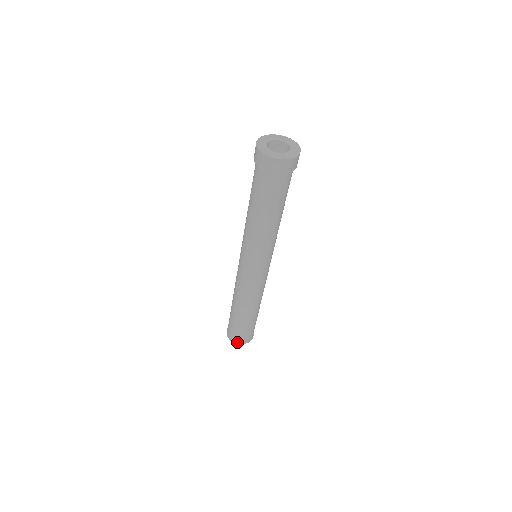
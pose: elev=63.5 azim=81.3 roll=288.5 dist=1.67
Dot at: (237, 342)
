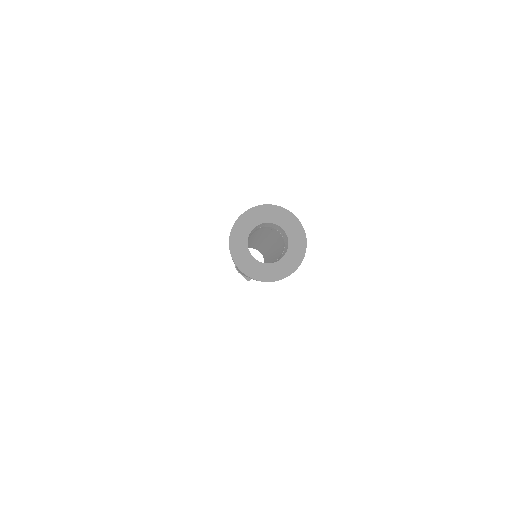
Dot at: (246, 277)
